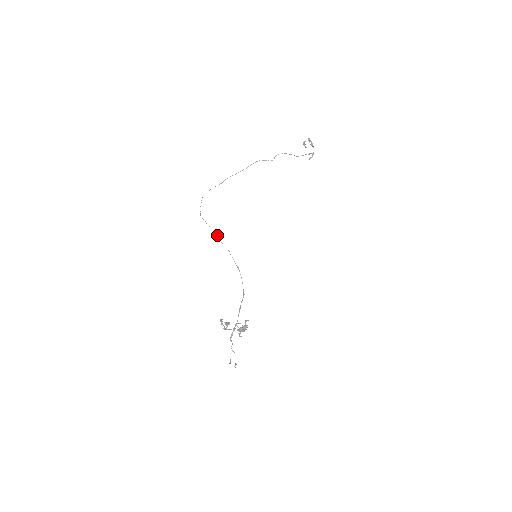
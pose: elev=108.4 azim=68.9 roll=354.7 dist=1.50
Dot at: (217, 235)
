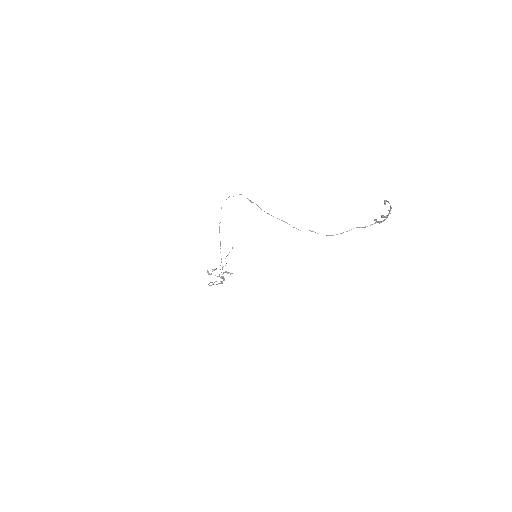
Dot at: (220, 244)
